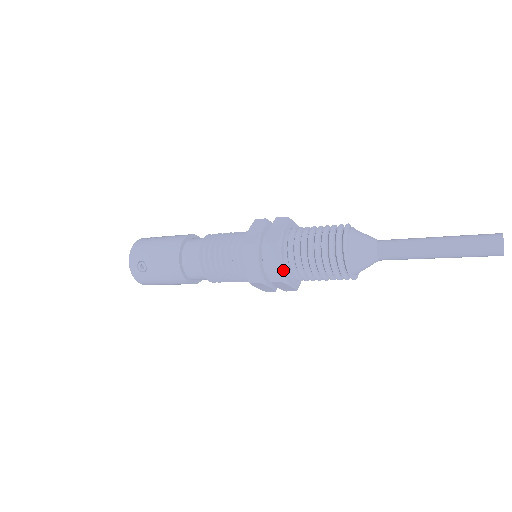
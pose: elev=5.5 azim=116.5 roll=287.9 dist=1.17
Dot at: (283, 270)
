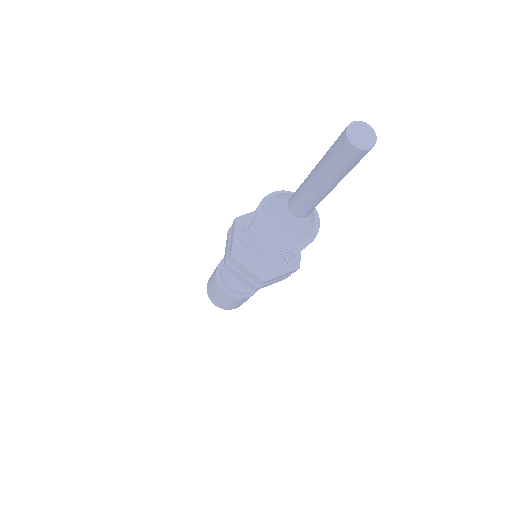
Dot at: (256, 273)
